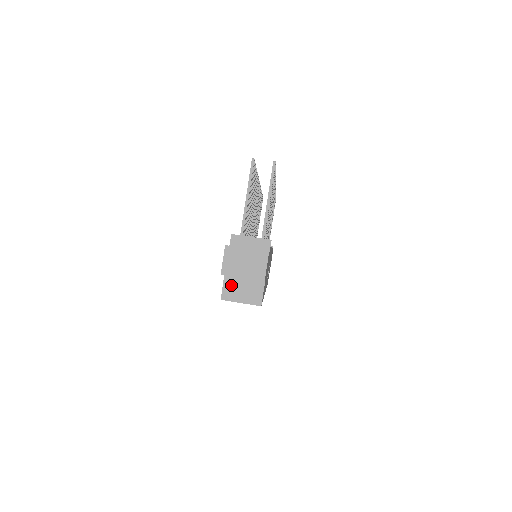
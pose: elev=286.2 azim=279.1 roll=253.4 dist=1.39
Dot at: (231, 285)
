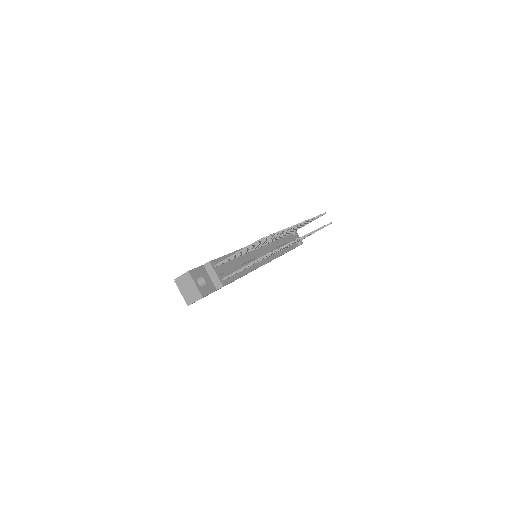
Dot at: occluded
